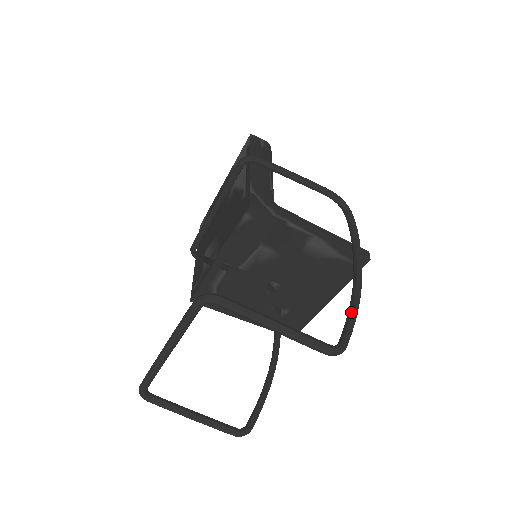
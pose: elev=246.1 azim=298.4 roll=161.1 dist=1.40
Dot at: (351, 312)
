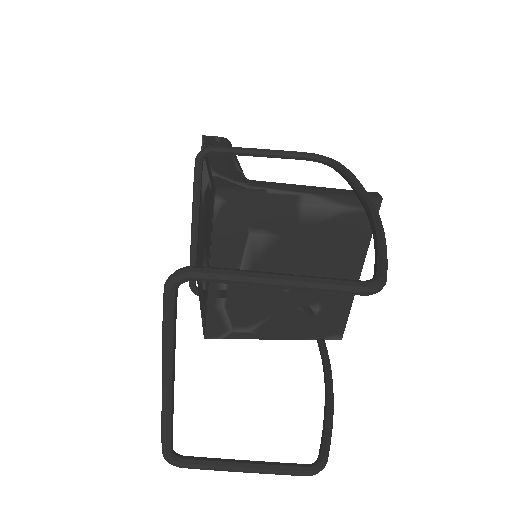
Dot at: (377, 244)
